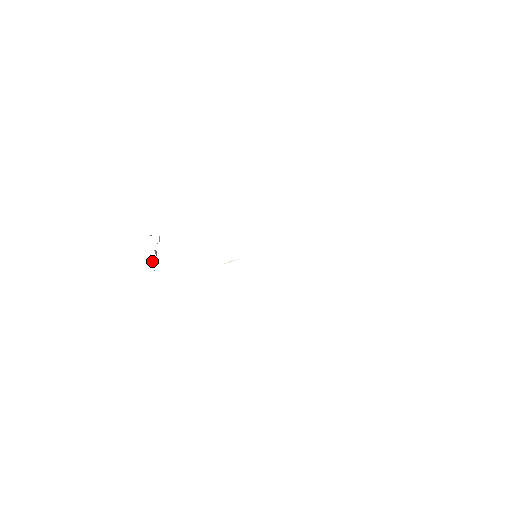
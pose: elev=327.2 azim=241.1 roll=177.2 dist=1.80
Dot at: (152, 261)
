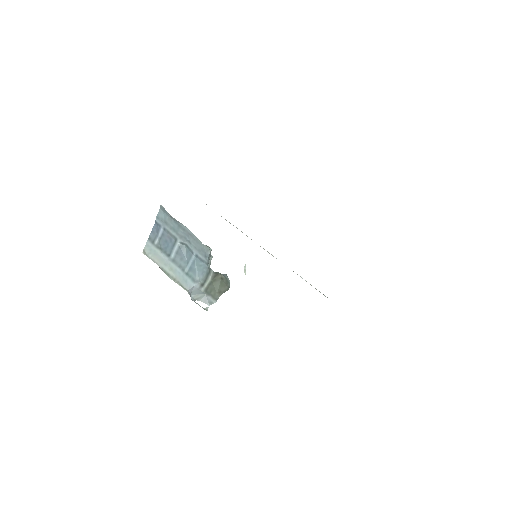
Dot at: (192, 293)
